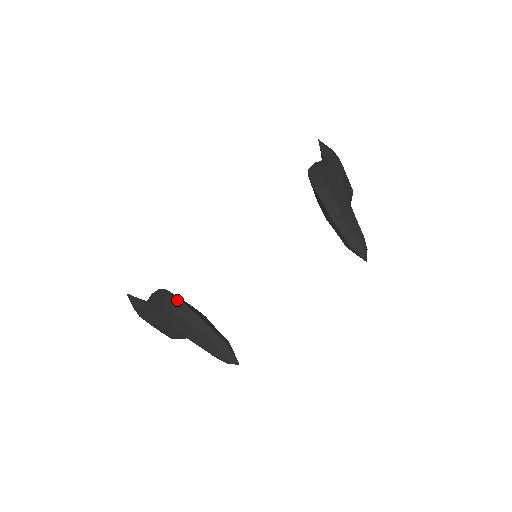
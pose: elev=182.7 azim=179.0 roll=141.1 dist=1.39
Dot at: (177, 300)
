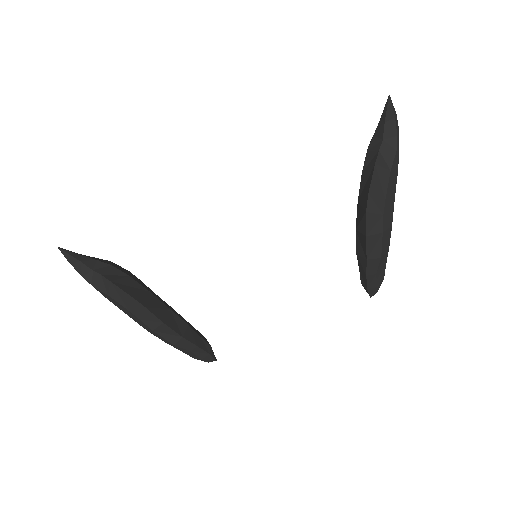
Dot at: (163, 325)
